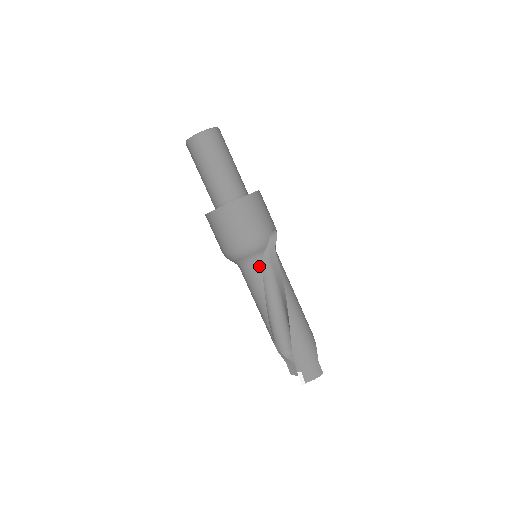
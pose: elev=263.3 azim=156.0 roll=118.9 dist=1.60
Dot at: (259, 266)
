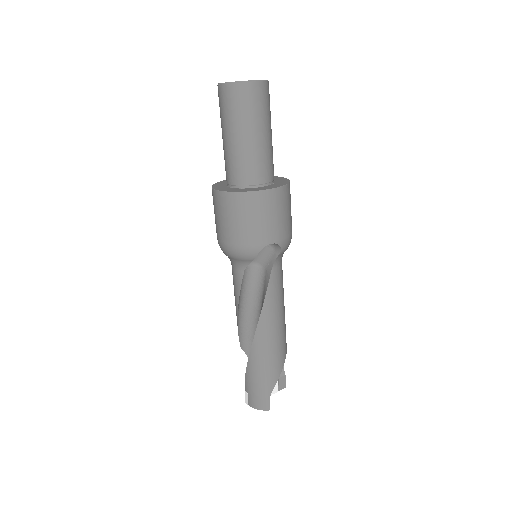
Dot at: (241, 274)
